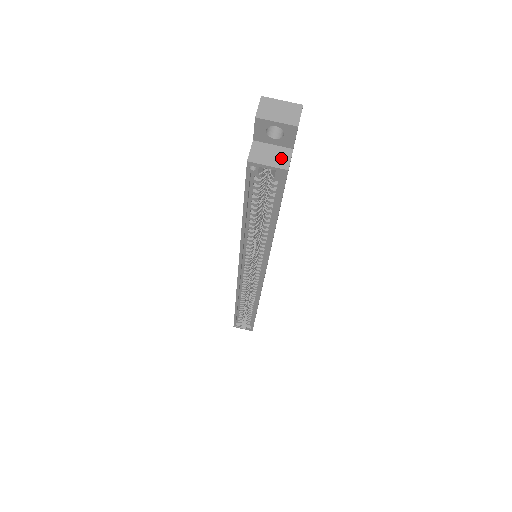
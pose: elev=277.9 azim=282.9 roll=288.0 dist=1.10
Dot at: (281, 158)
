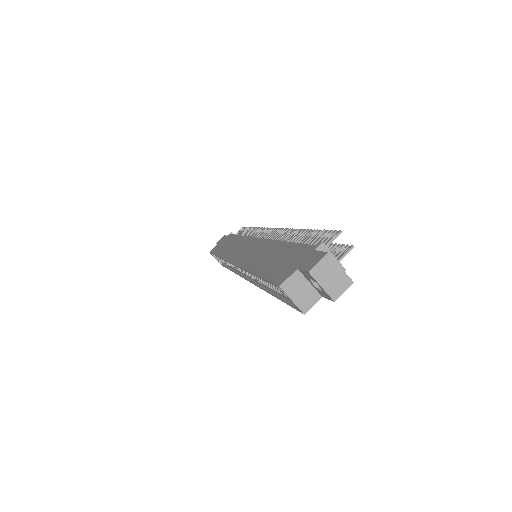
Dot at: (307, 300)
